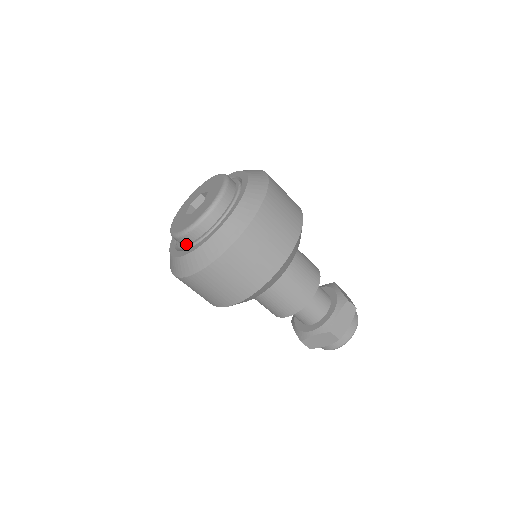
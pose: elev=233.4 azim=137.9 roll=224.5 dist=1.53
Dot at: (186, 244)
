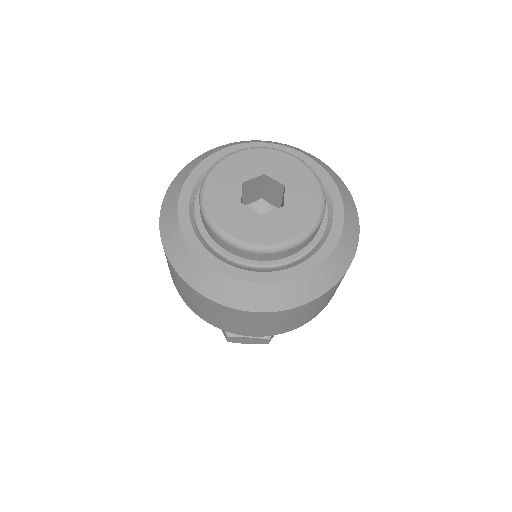
Dot at: (237, 256)
